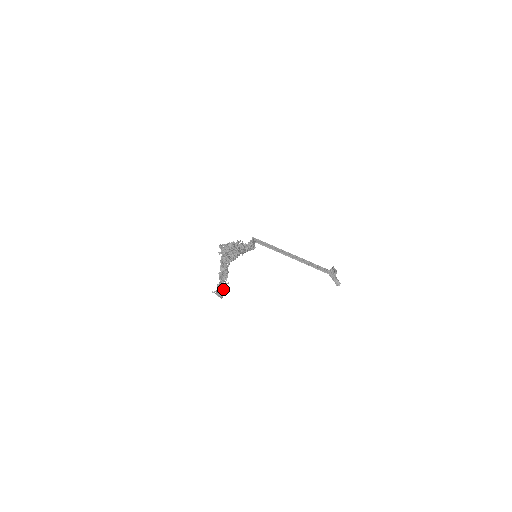
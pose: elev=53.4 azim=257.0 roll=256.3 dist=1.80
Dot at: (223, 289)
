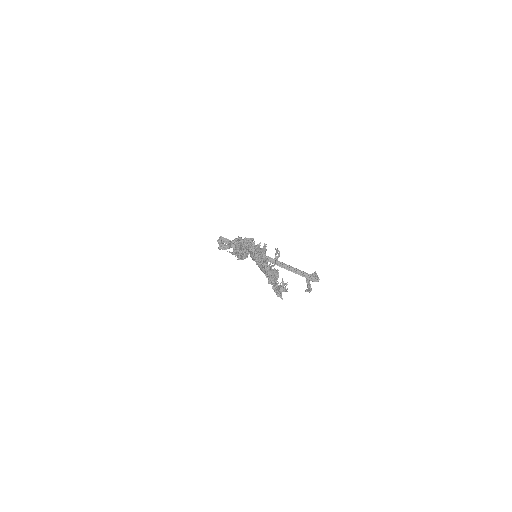
Dot at: (283, 289)
